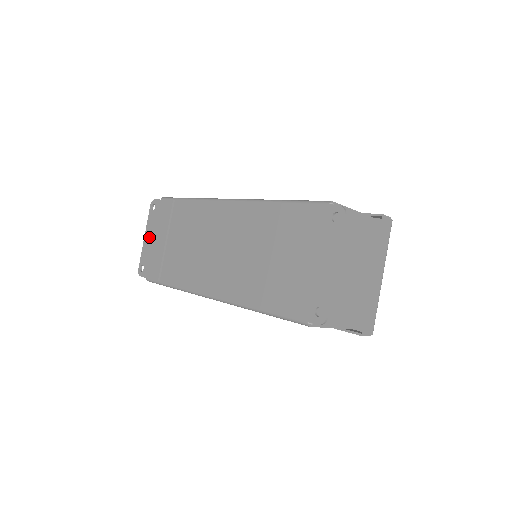
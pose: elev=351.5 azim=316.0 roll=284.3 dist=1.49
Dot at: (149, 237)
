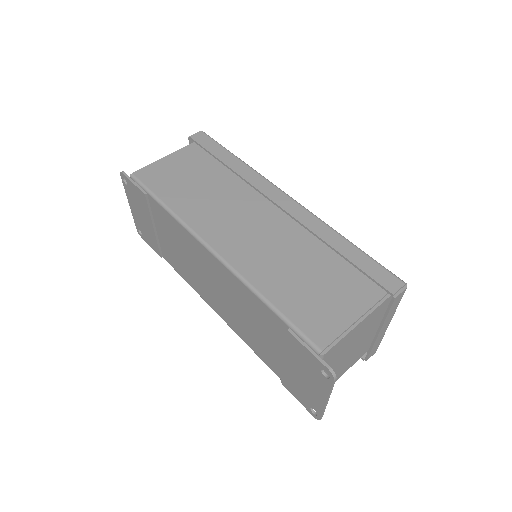
Dot at: (134, 209)
